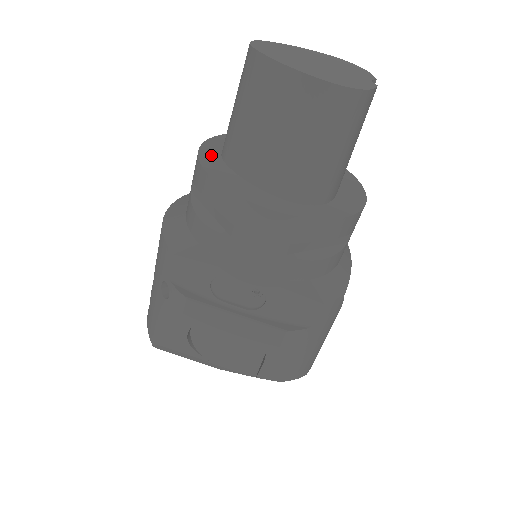
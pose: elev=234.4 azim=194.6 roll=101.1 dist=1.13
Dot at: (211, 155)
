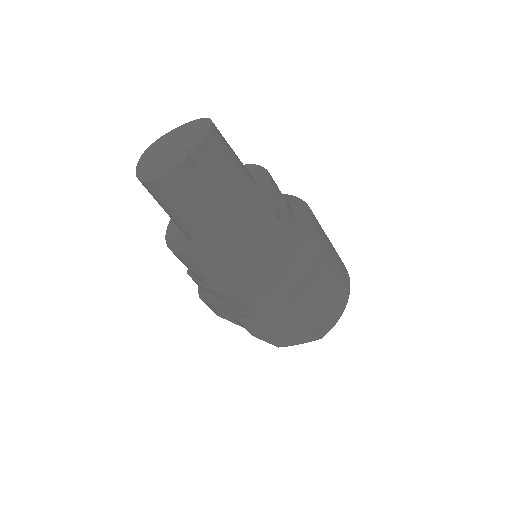
Dot at: occluded
